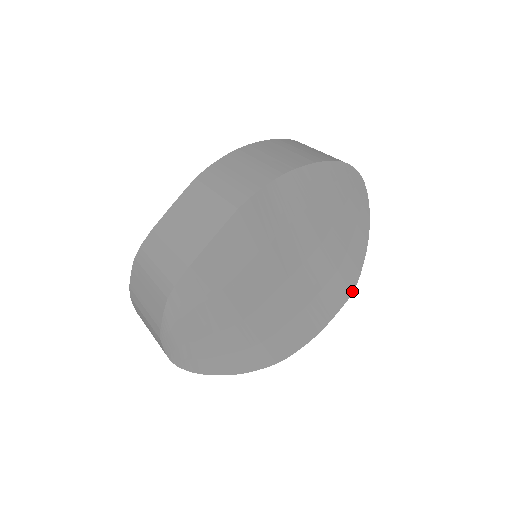
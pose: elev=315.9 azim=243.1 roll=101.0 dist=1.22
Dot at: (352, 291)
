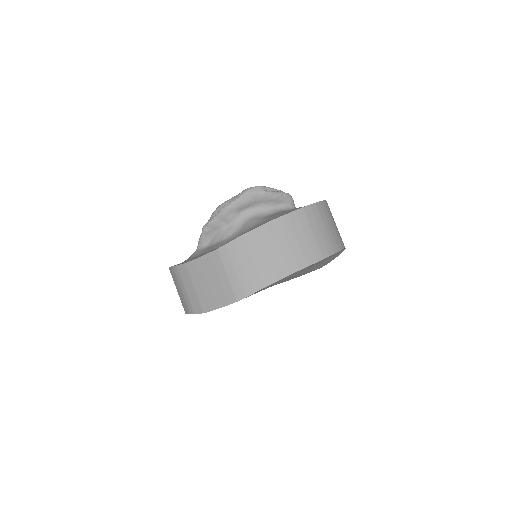
Dot at: occluded
